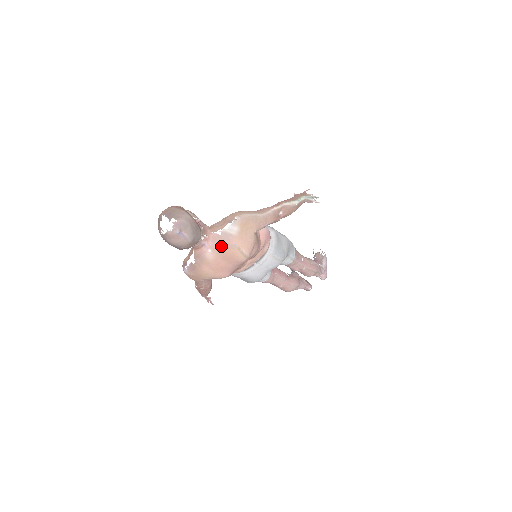
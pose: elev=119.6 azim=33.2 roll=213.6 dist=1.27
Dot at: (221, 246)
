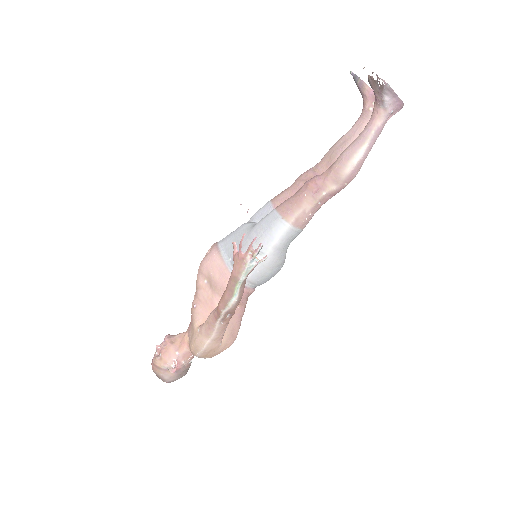
Dot at: occluded
